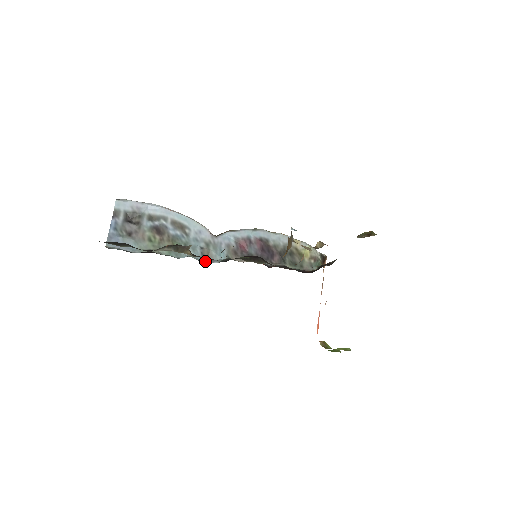
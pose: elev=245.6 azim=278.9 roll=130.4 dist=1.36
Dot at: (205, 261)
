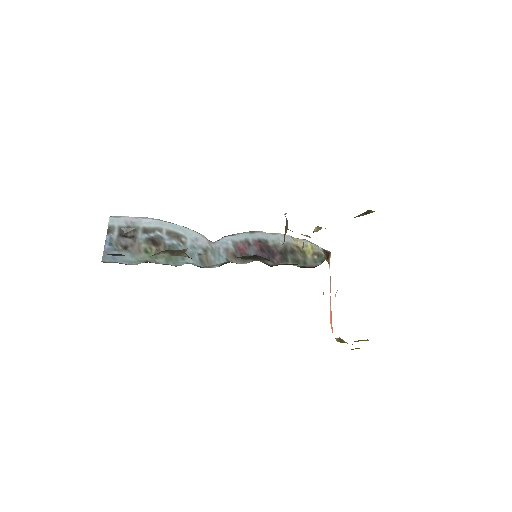
Dot at: (204, 267)
